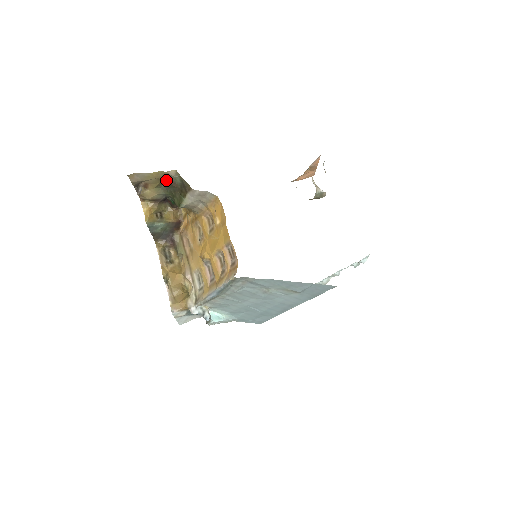
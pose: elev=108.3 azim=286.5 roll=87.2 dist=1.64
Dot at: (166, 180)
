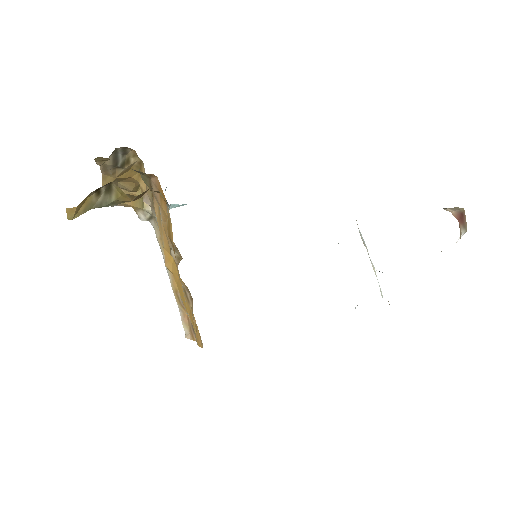
Dot at: occluded
